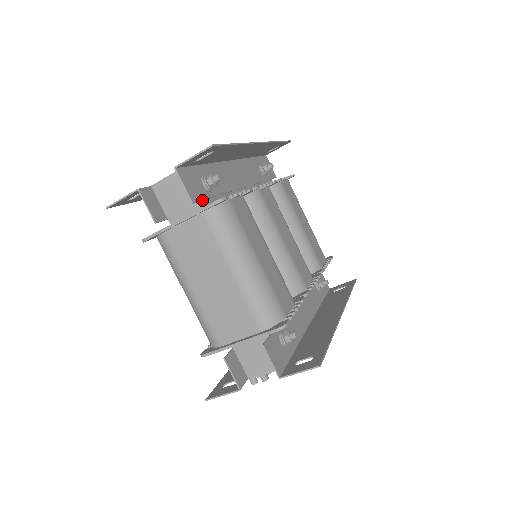
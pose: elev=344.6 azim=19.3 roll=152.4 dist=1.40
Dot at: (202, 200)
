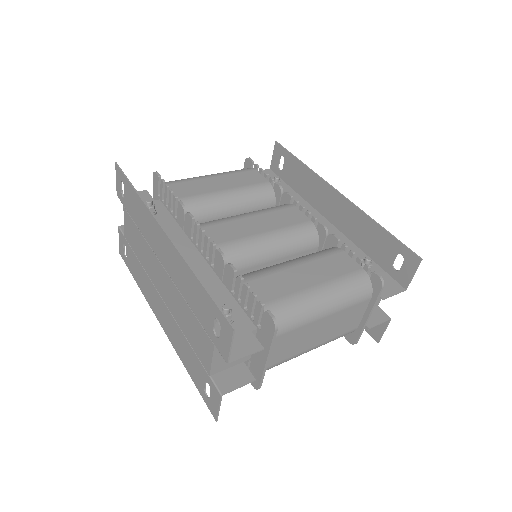
Dot at: (252, 333)
